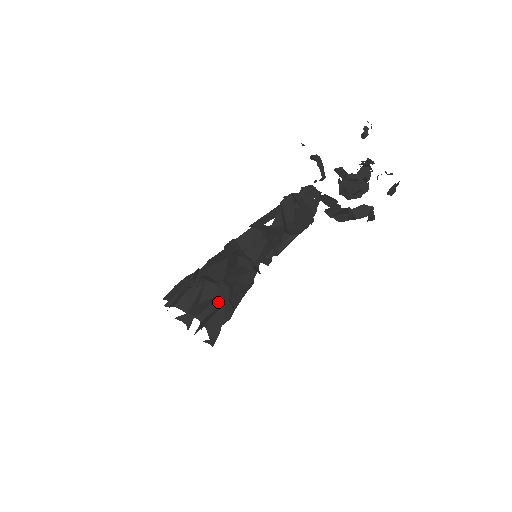
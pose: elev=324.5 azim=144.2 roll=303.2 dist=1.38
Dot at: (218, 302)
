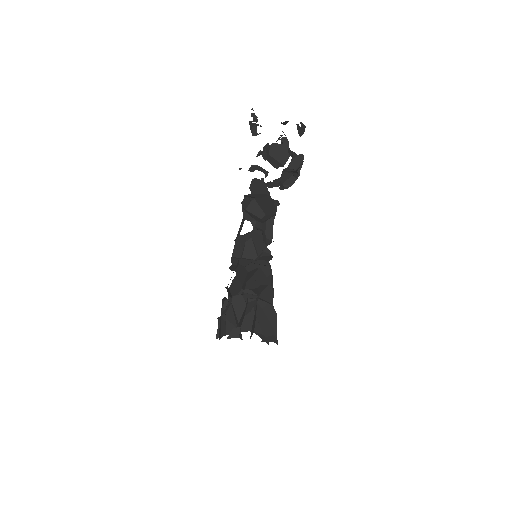
Dot at: (251, 305)
